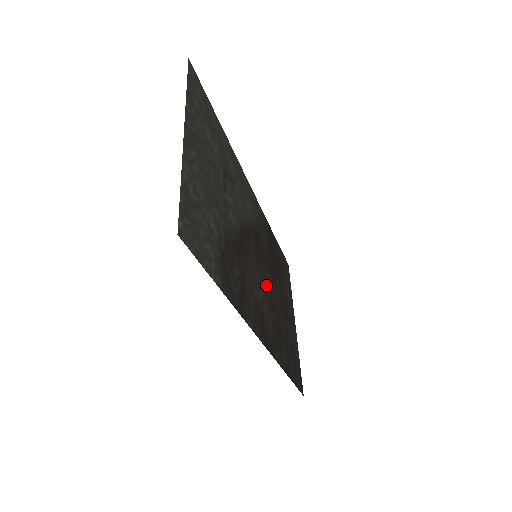
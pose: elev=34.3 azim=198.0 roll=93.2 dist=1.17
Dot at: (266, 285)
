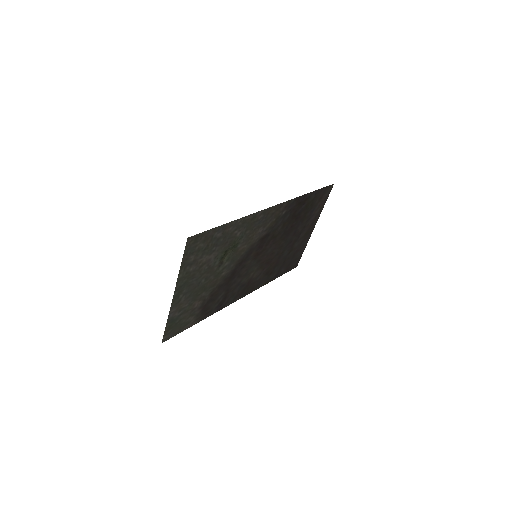
Dot at: (266, 257)
